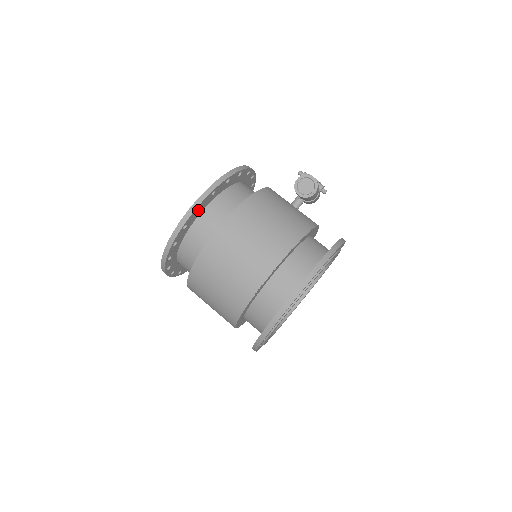
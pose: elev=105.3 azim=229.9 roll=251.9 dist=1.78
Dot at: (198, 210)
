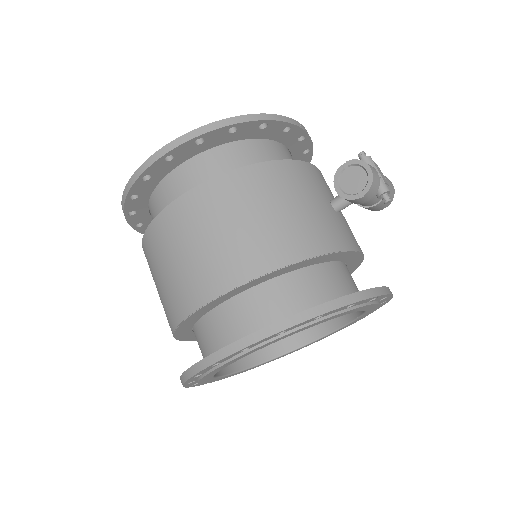
Dot at: (170, 160)
